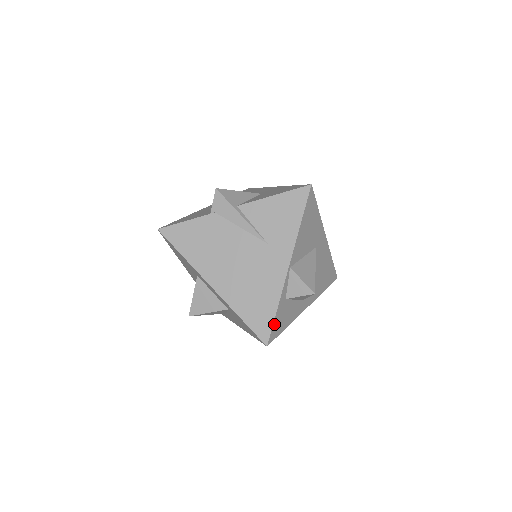
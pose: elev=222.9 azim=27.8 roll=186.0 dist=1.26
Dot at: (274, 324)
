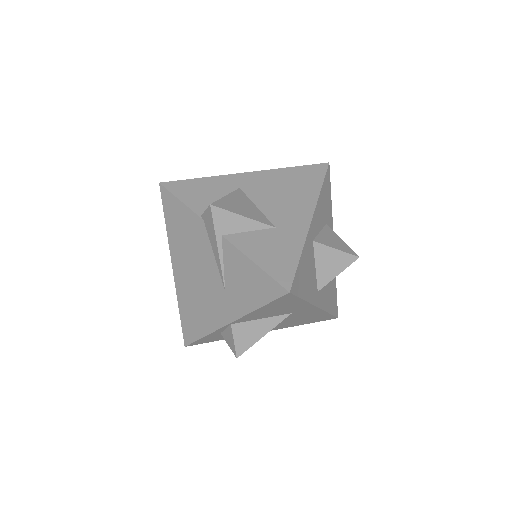
Dot at: (198, 340)
